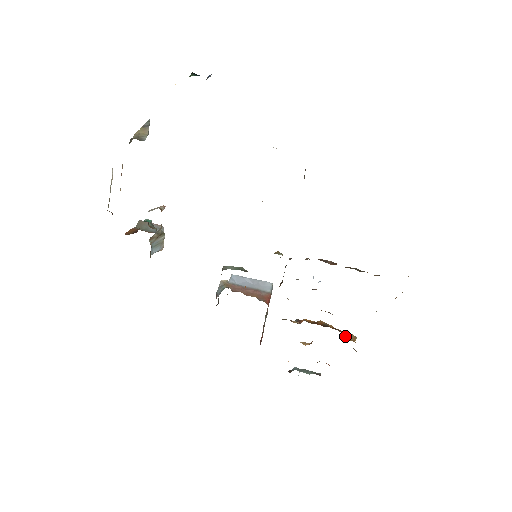
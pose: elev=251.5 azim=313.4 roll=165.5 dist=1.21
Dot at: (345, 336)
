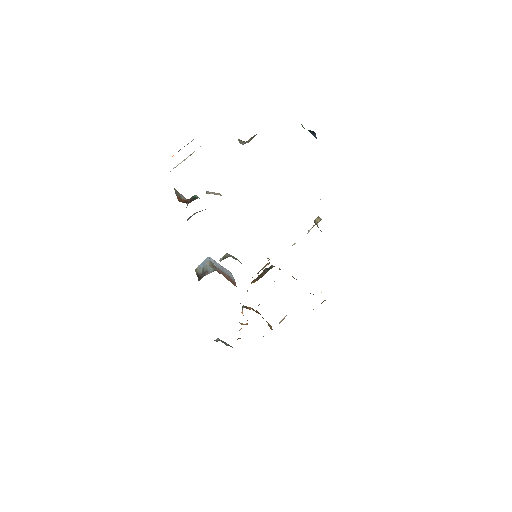
Dot at: (269, 325)
